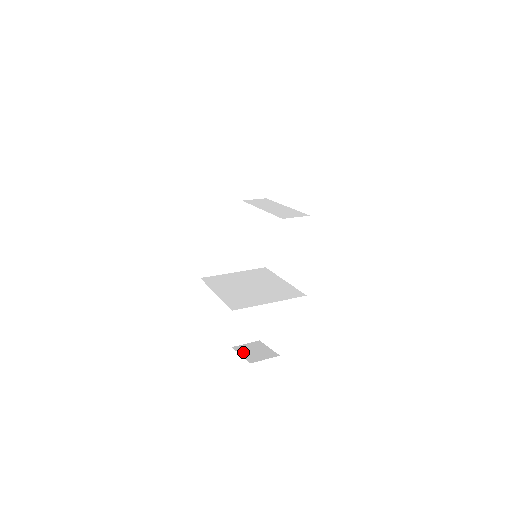
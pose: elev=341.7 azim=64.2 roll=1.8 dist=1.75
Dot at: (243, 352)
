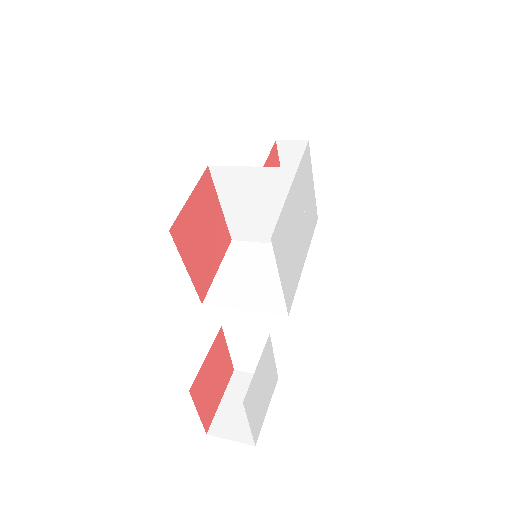
Dot at: occluded
